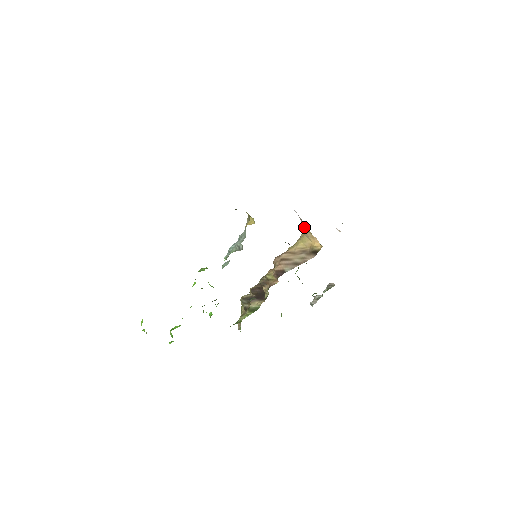
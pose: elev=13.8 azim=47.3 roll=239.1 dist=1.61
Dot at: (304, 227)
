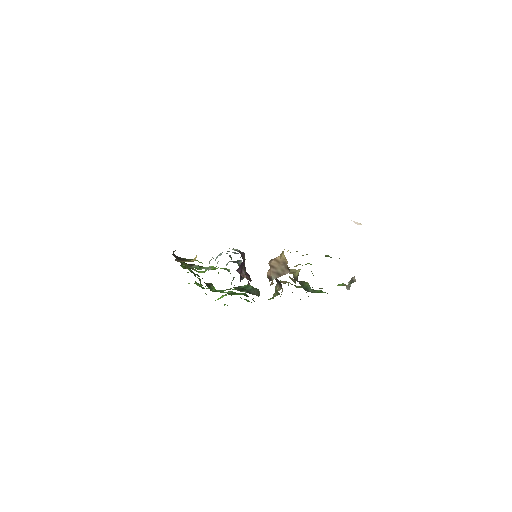
Dot at: occluded
